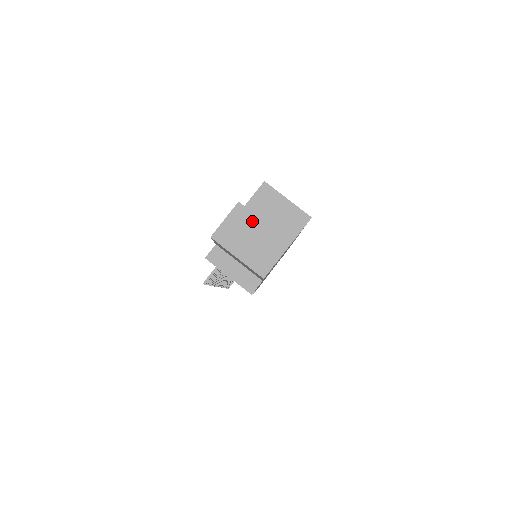
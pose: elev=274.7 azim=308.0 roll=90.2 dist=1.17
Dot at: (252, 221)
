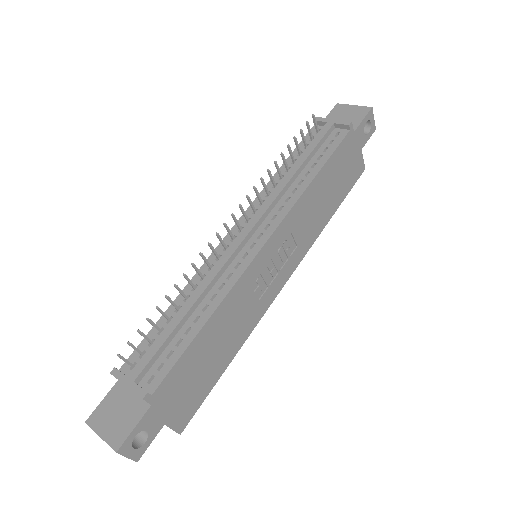
Dot at: occluded
